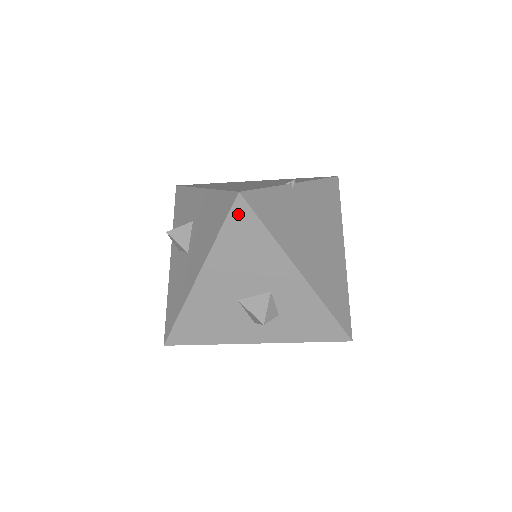
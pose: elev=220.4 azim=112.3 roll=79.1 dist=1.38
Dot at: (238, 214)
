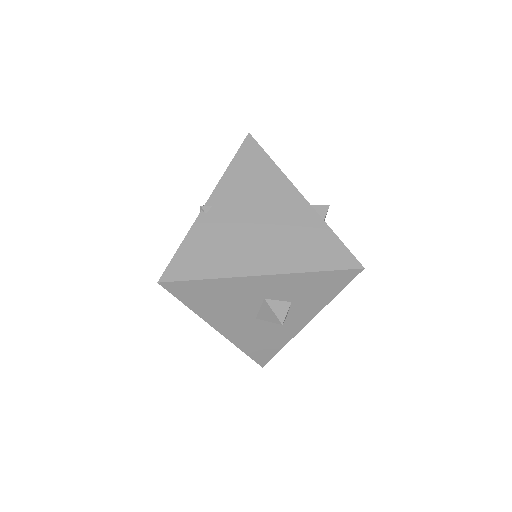
Dot at: (177, 290)
